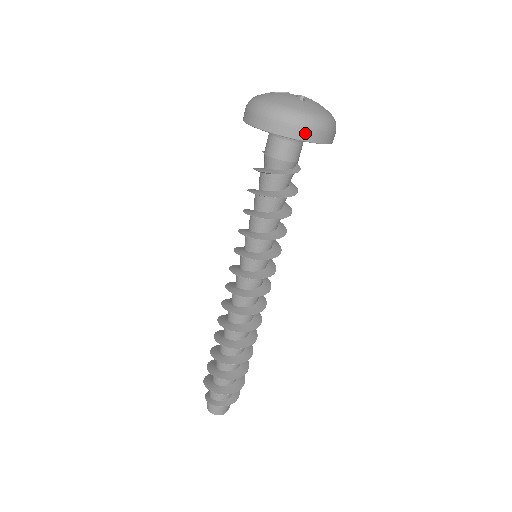
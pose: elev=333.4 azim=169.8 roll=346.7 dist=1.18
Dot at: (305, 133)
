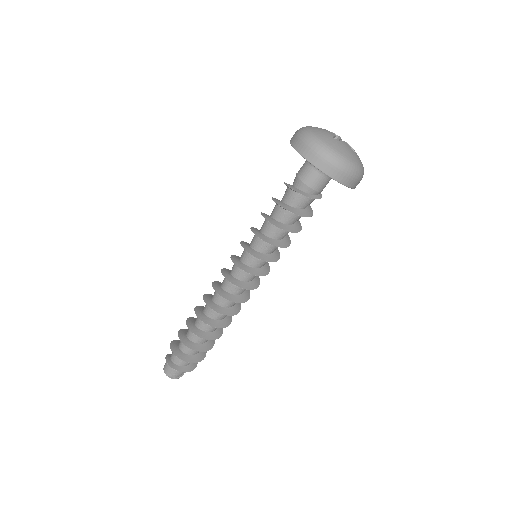
Dot at: (316, 159)
